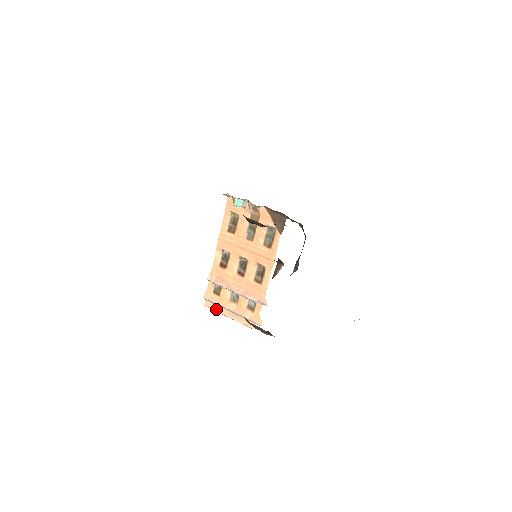
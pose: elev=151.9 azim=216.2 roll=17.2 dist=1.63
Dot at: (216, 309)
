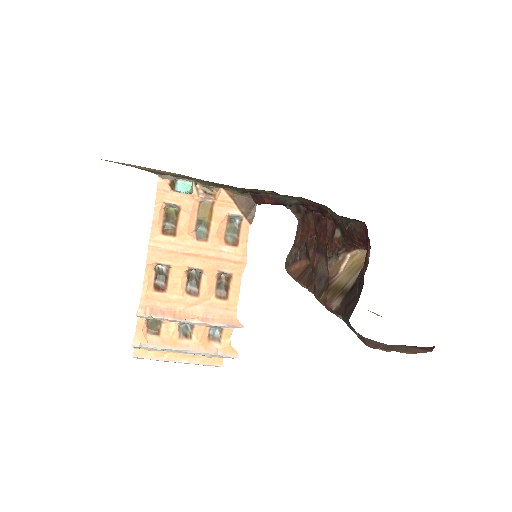
Dot at: (155, 357)
